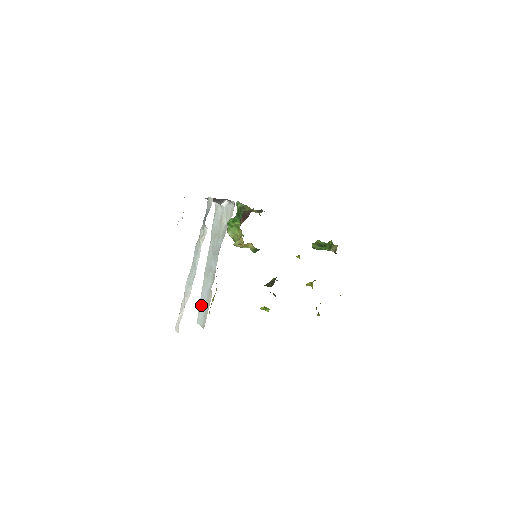
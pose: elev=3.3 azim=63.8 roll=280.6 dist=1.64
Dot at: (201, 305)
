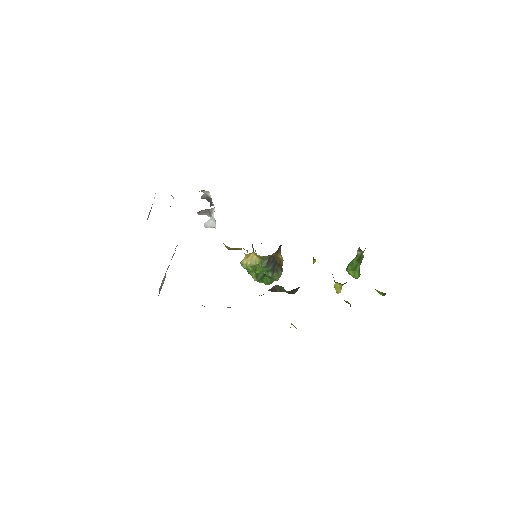
Dot at: occluded
